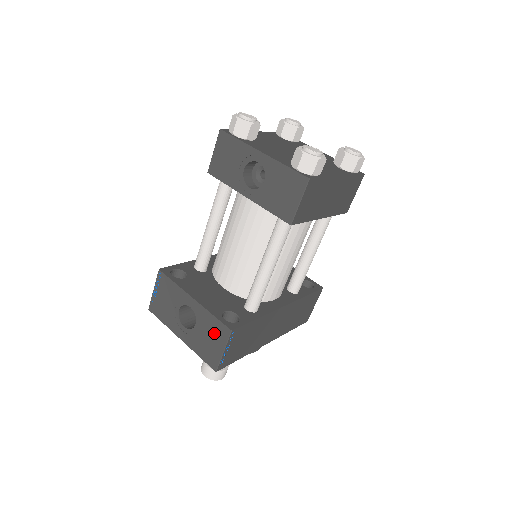
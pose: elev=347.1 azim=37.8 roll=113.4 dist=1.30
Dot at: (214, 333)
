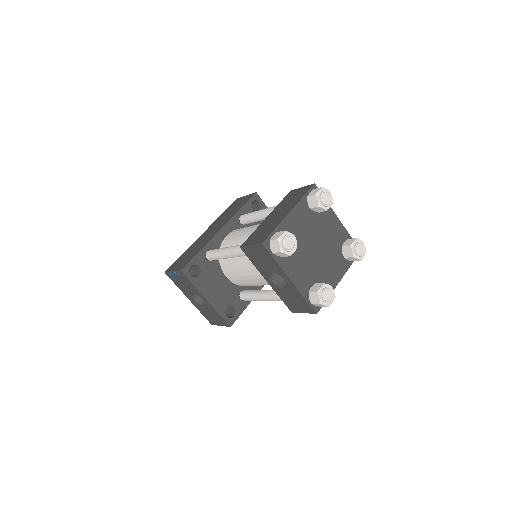
Dot at: (217, 318)
